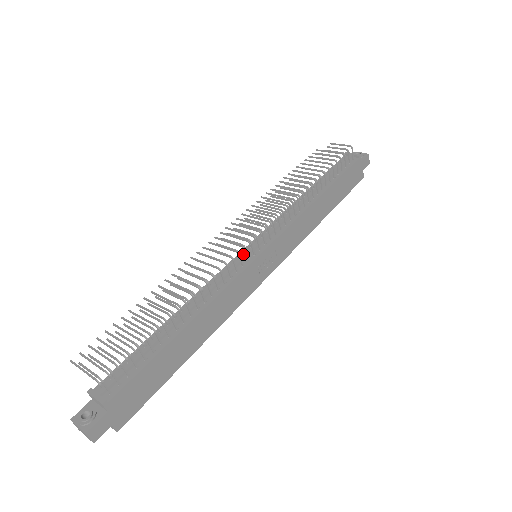
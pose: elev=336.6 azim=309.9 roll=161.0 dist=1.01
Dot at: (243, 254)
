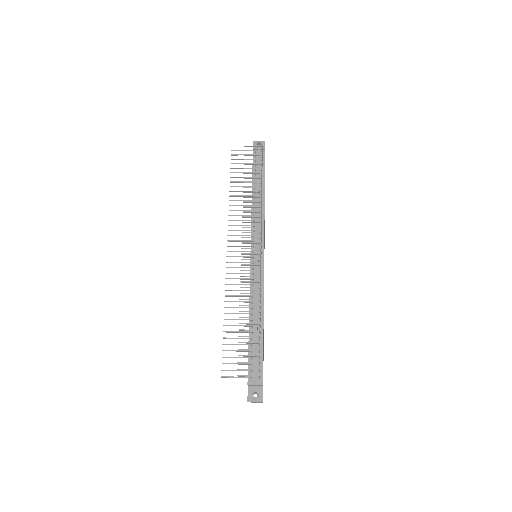
Dot at: (254, 261)
